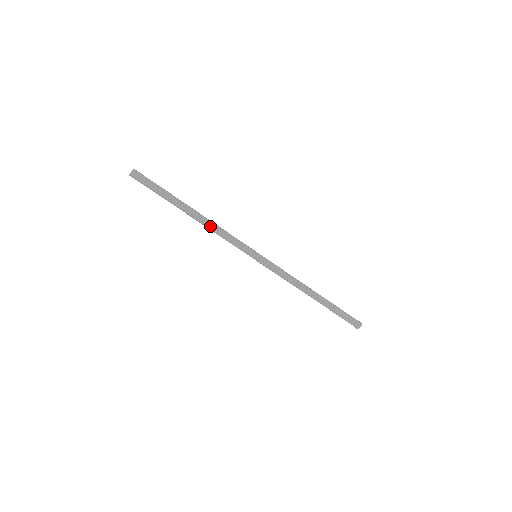
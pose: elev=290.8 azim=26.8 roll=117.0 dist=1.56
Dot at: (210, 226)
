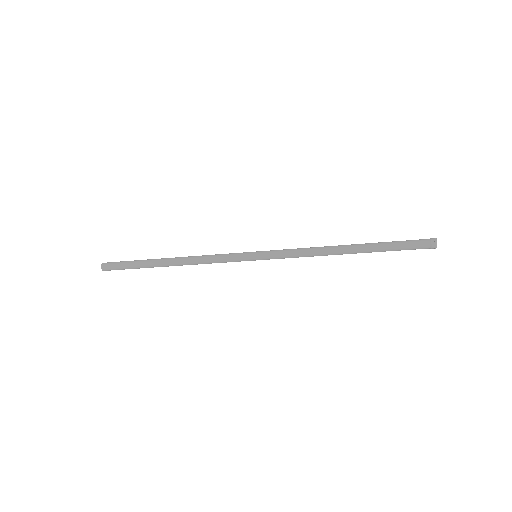
Dot at: (192, 261)
